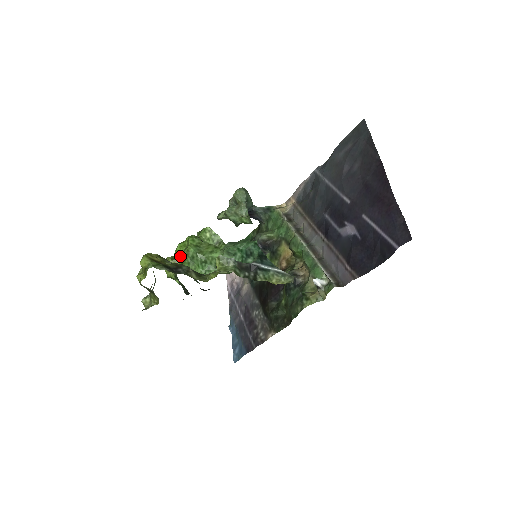
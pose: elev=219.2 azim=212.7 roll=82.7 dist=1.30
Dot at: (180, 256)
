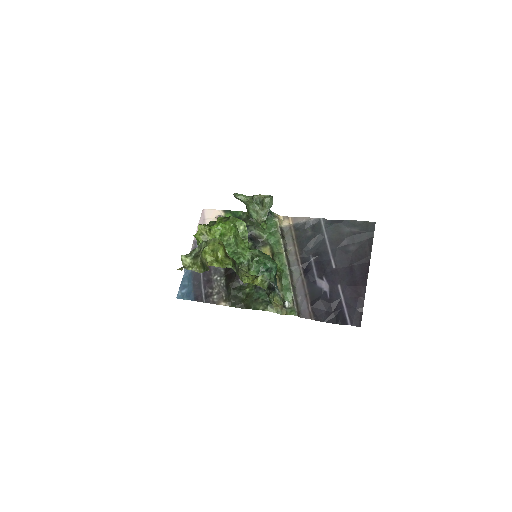
Dot at: (217, 233)
